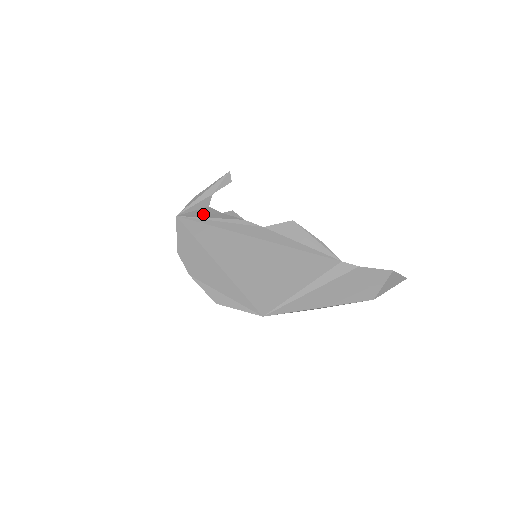
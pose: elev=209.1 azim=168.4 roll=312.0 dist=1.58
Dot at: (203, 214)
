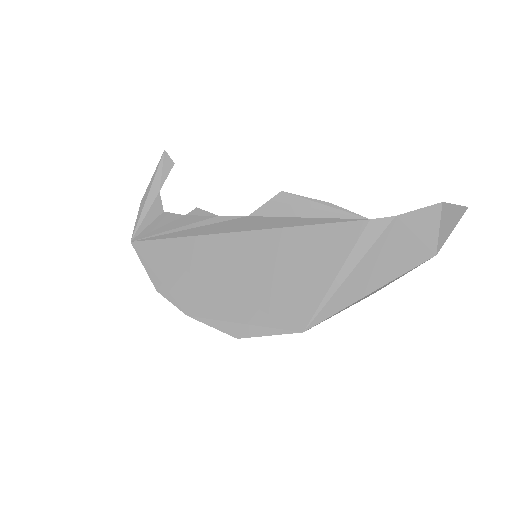
Dot at: (162, 226)
